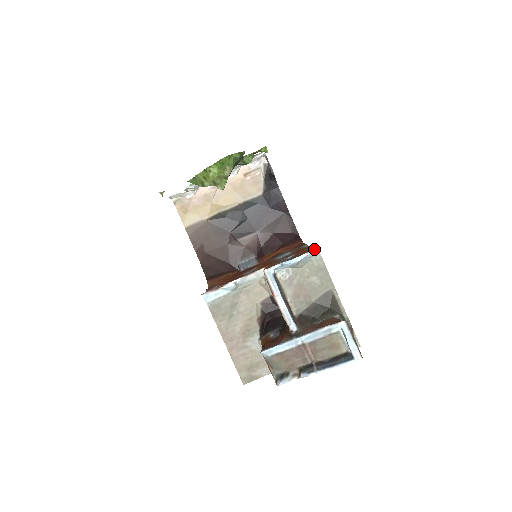
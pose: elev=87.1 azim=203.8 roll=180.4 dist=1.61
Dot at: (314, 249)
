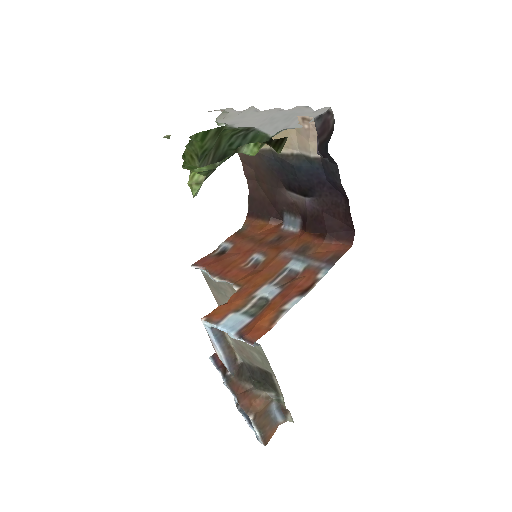
Dot at: (247, 343)
